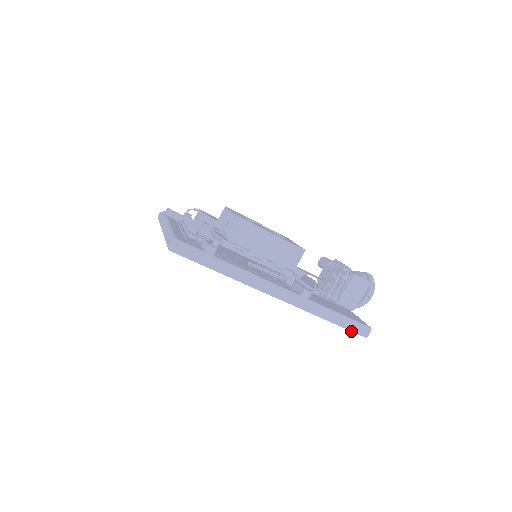
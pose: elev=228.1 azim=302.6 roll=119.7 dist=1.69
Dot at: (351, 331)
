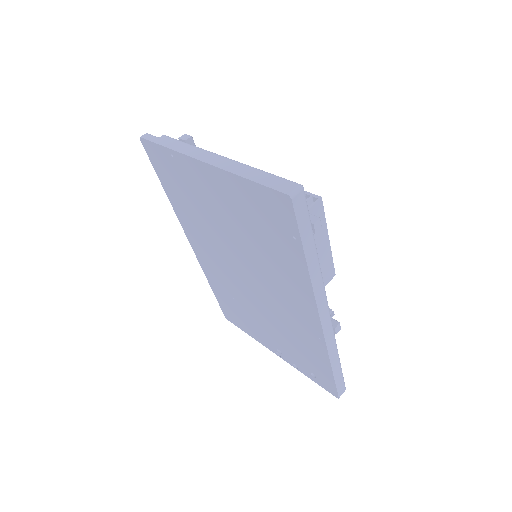
Dot at: (336, 386)
